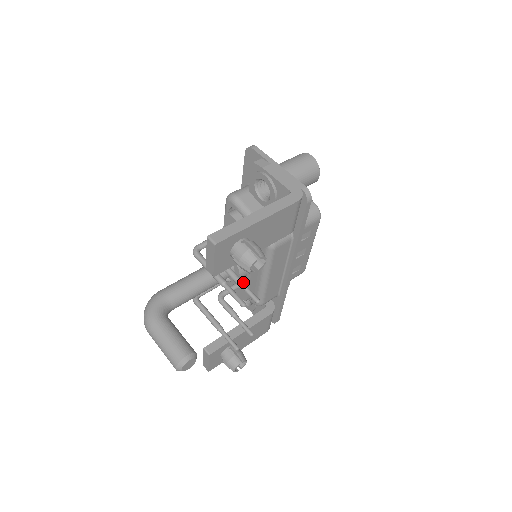
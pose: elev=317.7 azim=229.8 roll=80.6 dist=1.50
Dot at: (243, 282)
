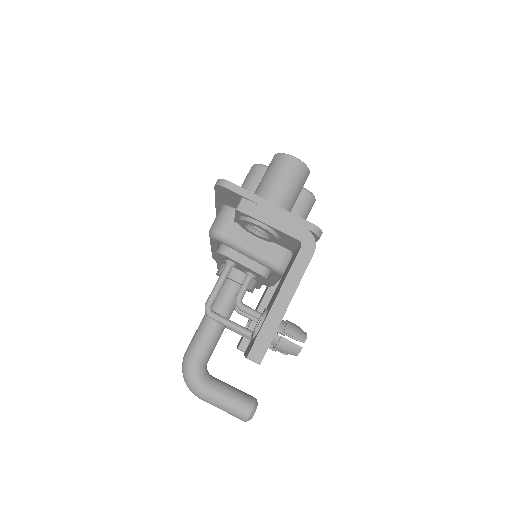
Dot at: occluded
